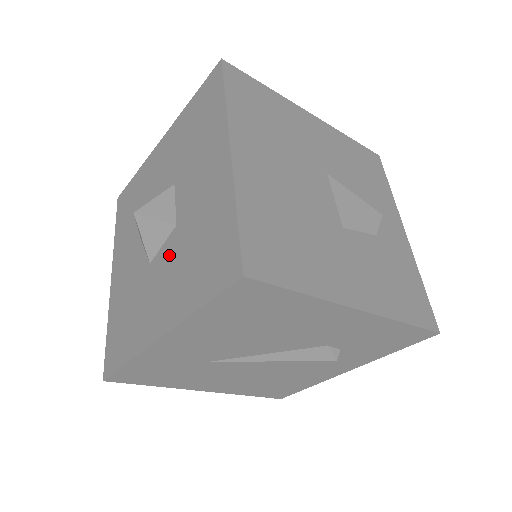
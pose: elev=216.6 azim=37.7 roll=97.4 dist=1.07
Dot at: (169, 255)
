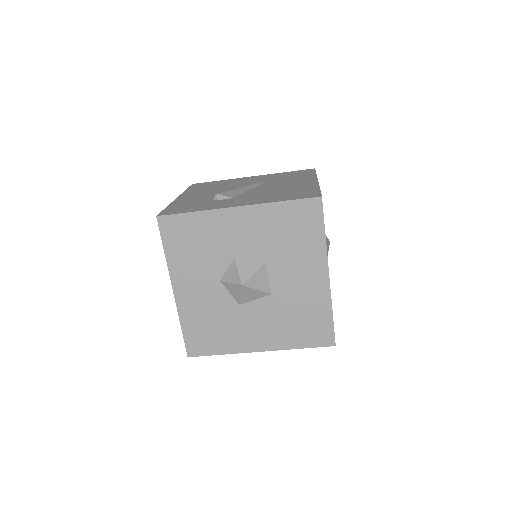
Dot at: (265, 310)
